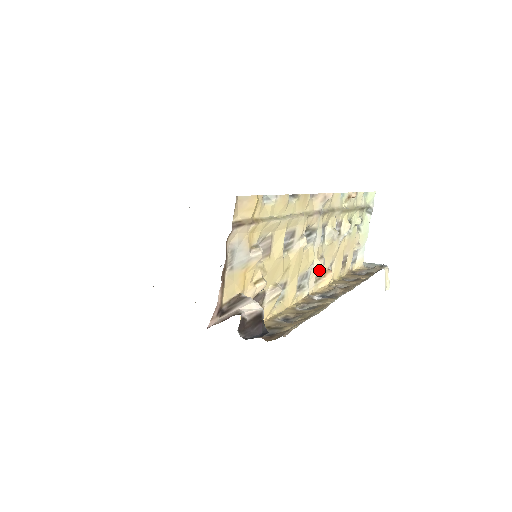
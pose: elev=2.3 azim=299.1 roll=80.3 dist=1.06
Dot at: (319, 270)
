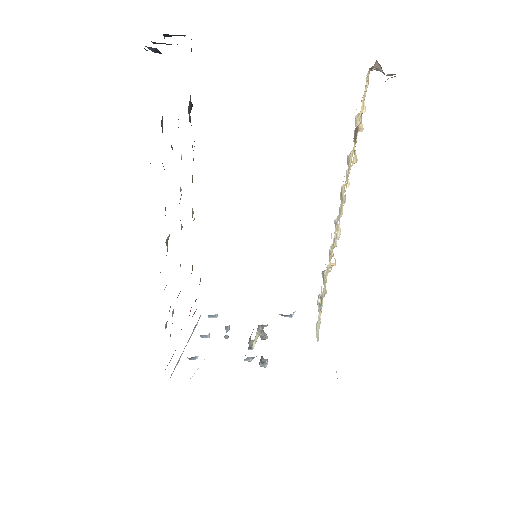
Dot at: (333, 244)
